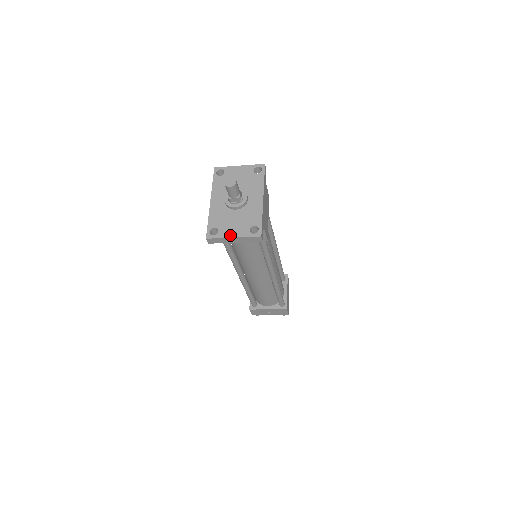
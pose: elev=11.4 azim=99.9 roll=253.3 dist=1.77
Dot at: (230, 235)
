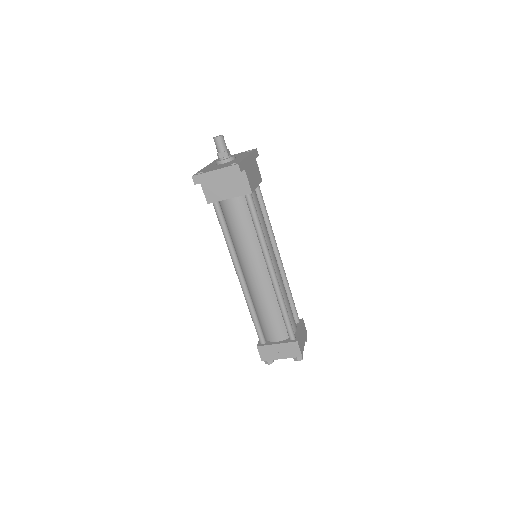
Dot at: (212, 170)
